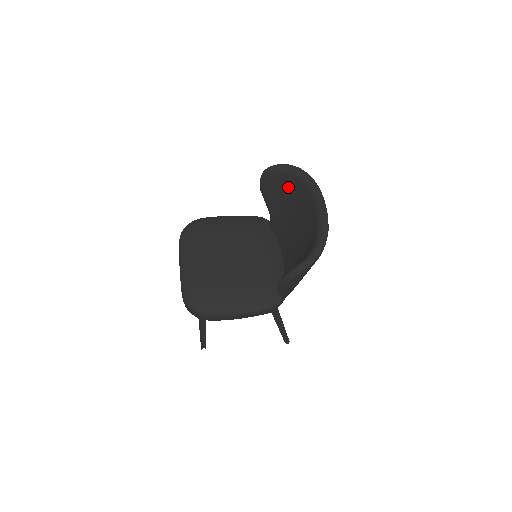
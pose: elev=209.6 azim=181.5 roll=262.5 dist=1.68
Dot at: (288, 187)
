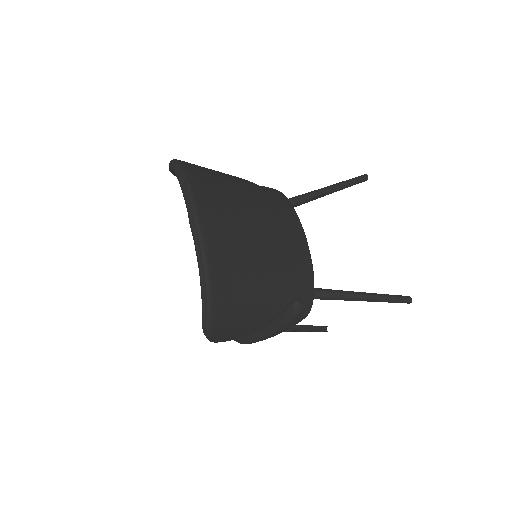
Dot at: occluded
